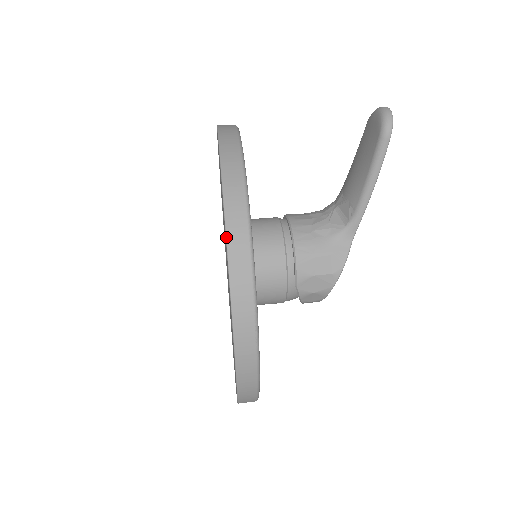
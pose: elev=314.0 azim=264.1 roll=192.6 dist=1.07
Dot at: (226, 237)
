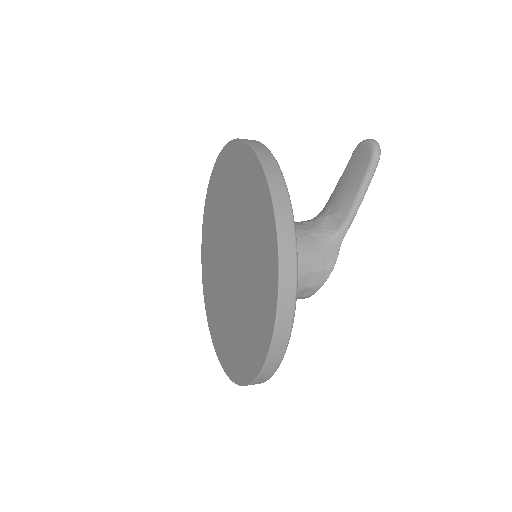
Dot at: (276, 223)
